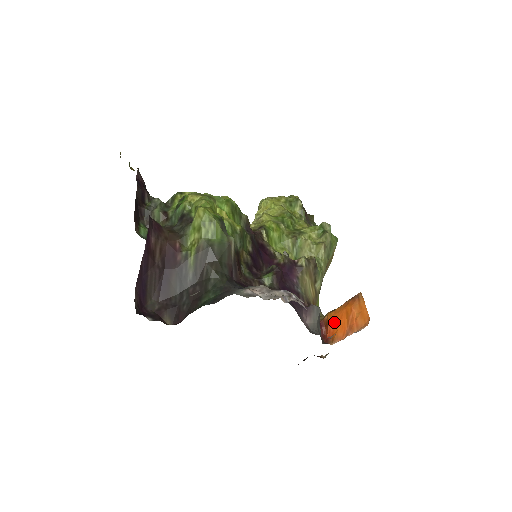
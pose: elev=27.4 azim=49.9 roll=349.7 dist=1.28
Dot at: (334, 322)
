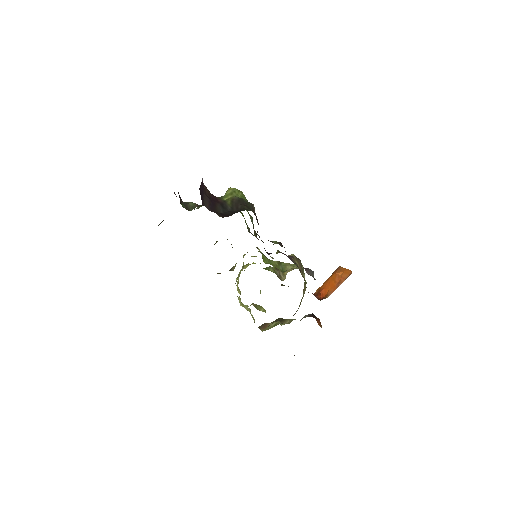
Dot at: (324, 288)
